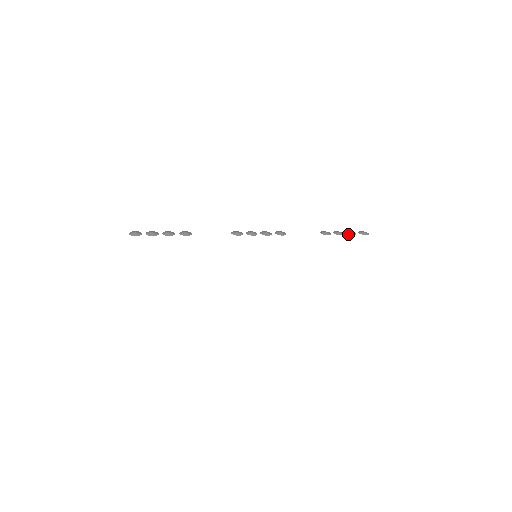
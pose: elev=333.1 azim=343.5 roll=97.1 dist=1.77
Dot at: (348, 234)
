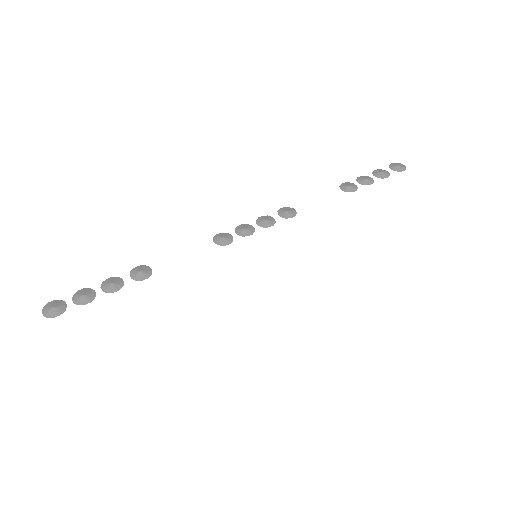
Dot at: occluded
